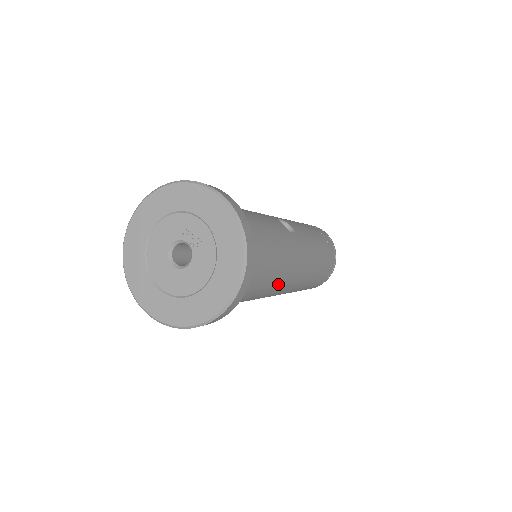
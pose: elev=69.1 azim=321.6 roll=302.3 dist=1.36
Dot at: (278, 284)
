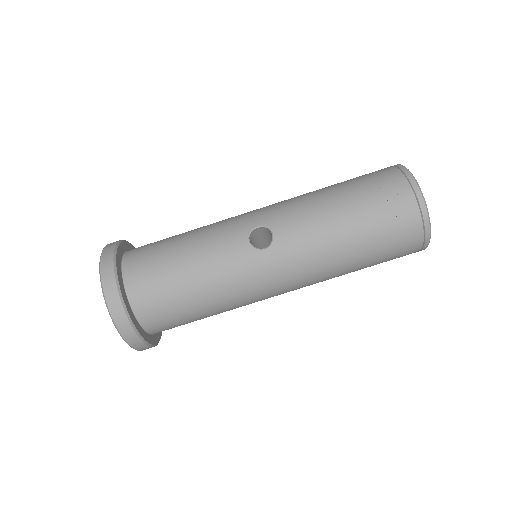
Dot at: (245, 302)
